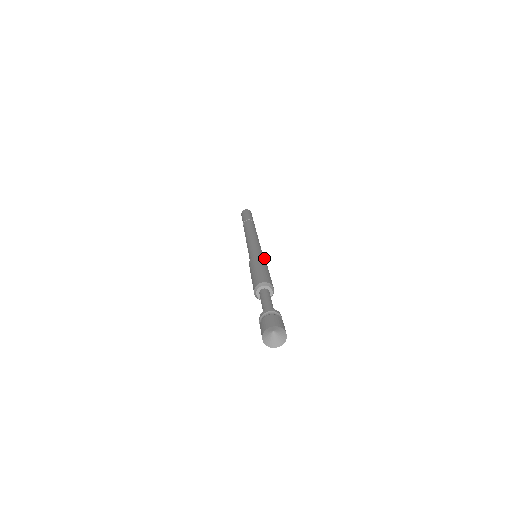
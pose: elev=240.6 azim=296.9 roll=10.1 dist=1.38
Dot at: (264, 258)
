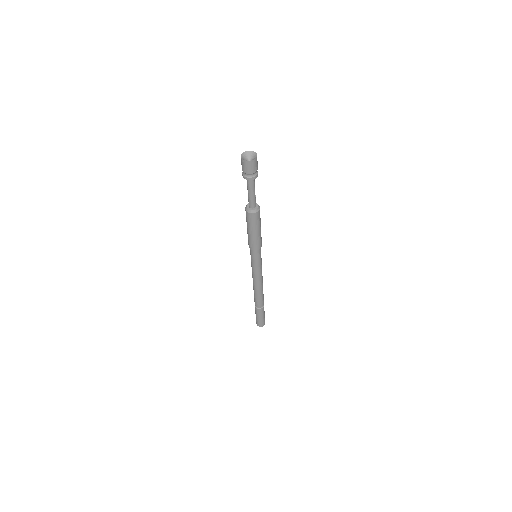
Dot at: occluded
